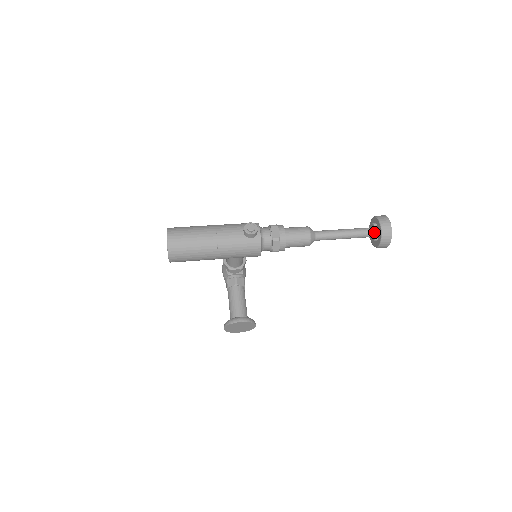
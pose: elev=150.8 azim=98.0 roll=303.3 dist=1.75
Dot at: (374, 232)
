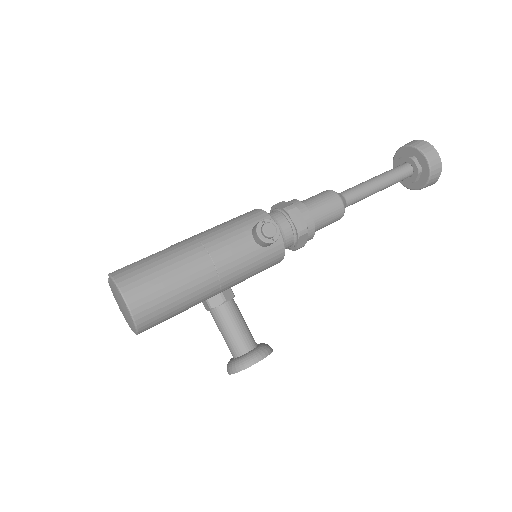
Dot at: (415, 171)
